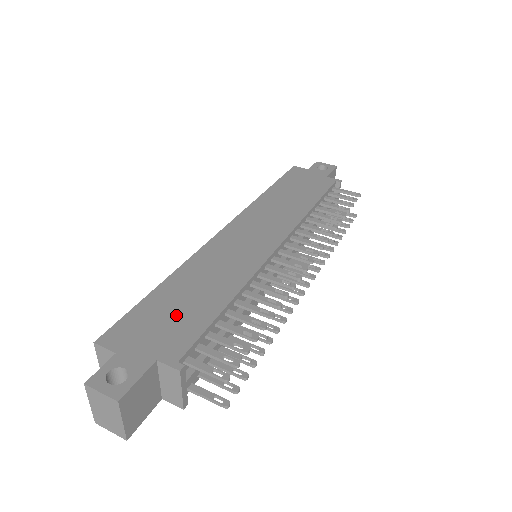
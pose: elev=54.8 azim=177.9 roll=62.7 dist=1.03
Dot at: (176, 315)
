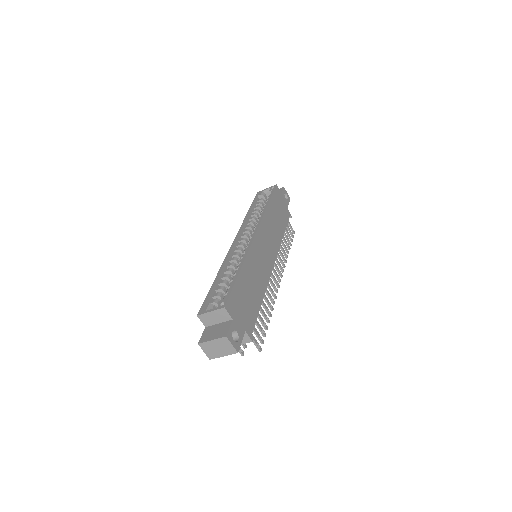
Dot at: (248, 301)
